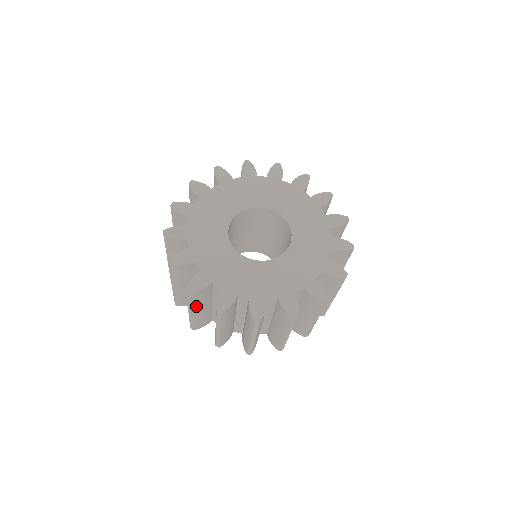
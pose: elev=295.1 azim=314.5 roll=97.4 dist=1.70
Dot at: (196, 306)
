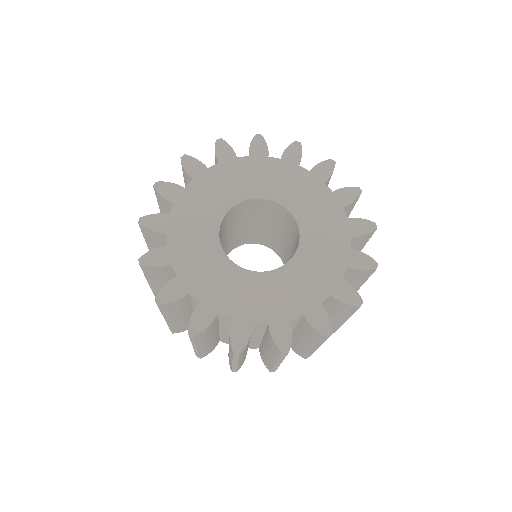
Dot at: (153, 280)
